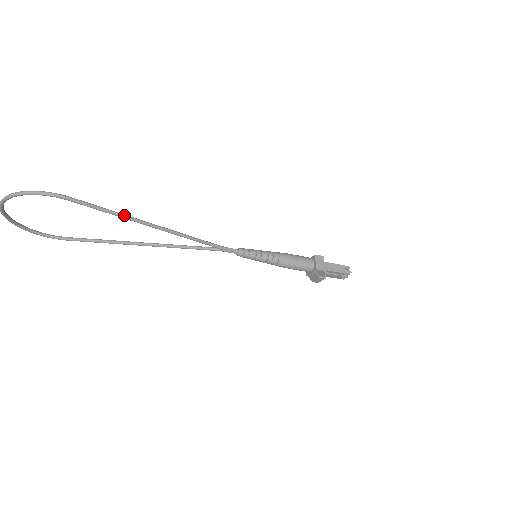
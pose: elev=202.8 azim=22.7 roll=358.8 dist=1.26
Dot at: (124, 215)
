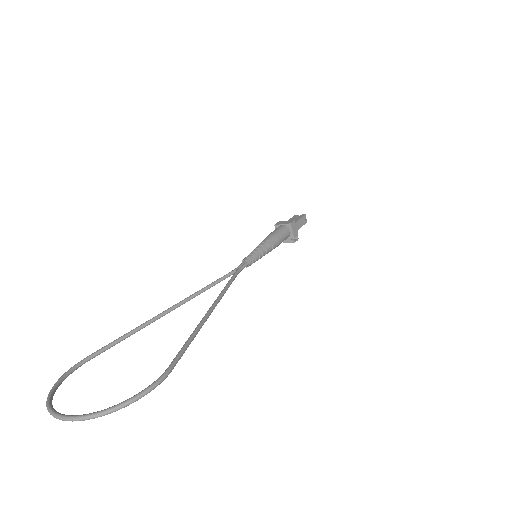
Dot at: (198, 330)
